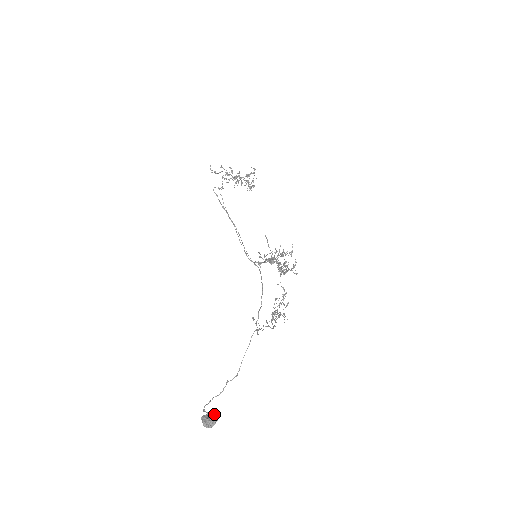
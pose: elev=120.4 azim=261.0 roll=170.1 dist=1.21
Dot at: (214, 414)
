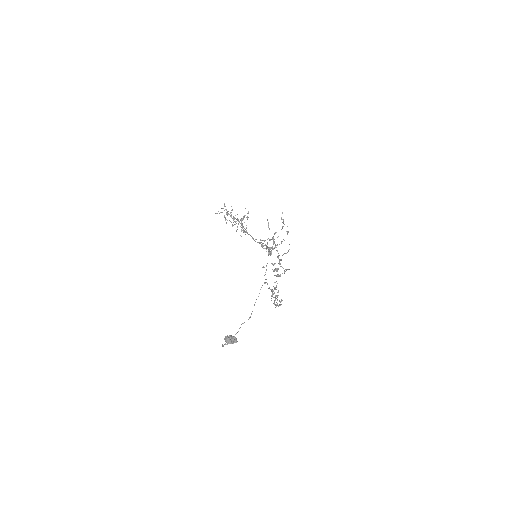
Dot at: occluded
